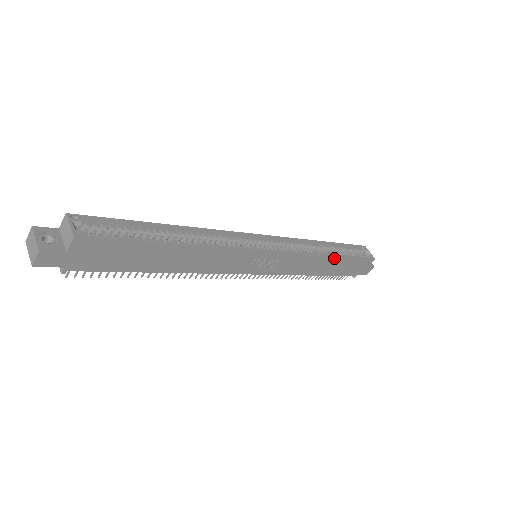
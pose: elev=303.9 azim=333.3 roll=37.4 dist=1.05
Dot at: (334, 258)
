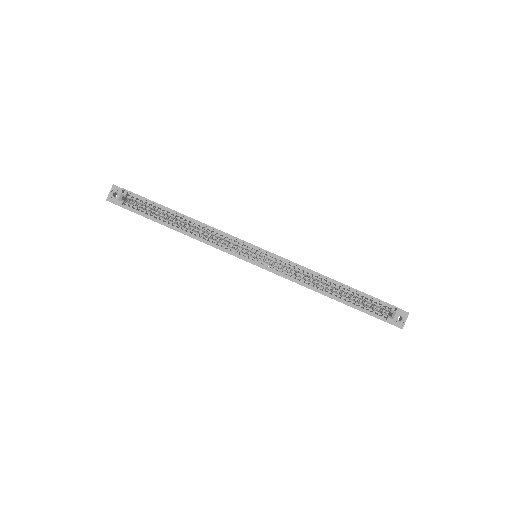
Dot at: (330, 297)
